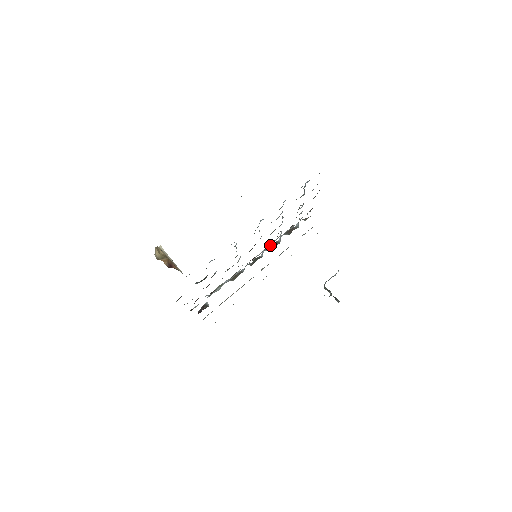
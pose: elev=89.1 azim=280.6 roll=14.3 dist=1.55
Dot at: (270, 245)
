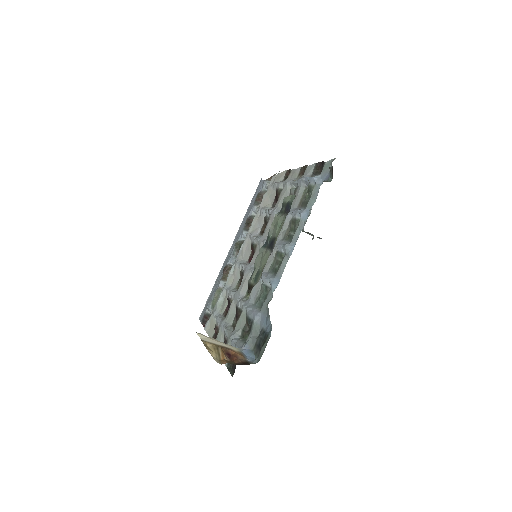
Dot at: (253, 229)
